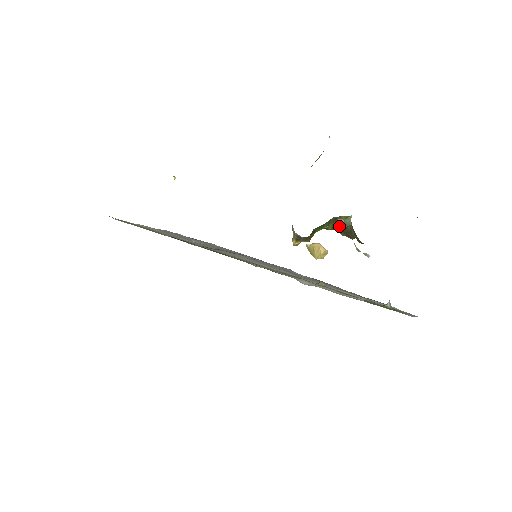
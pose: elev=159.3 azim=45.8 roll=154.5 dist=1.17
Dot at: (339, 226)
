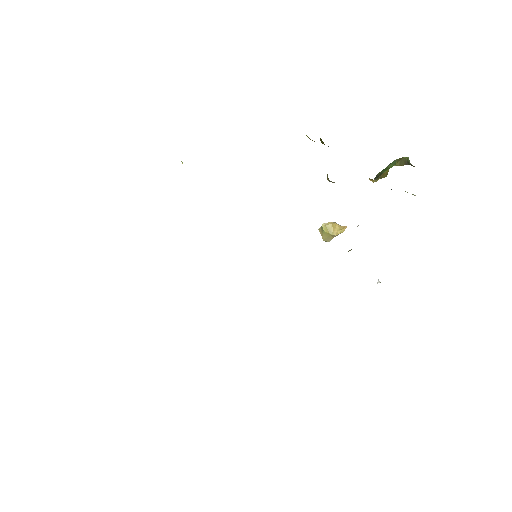
Dot at: (406, 162)
